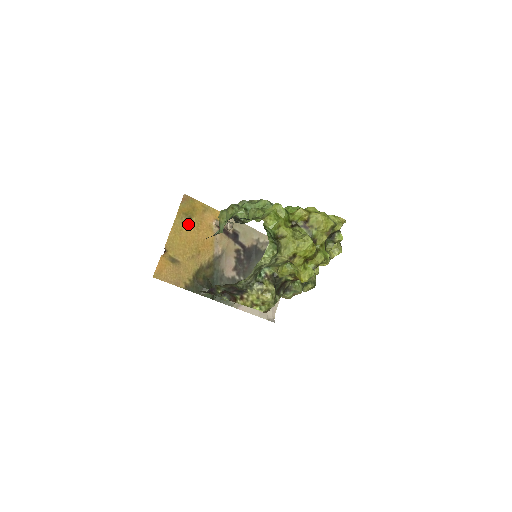
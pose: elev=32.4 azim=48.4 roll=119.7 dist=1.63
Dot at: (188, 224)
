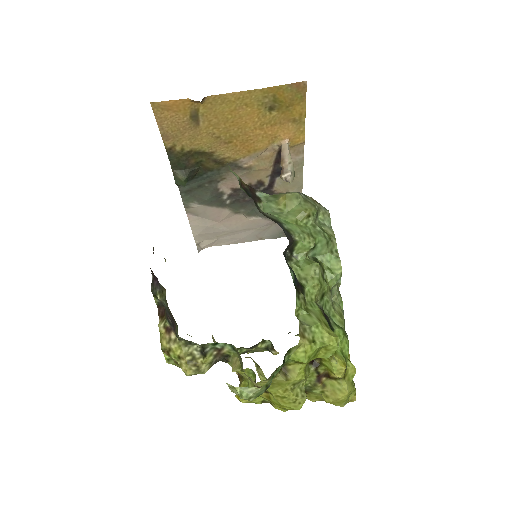
Dot at: (262, 109)
